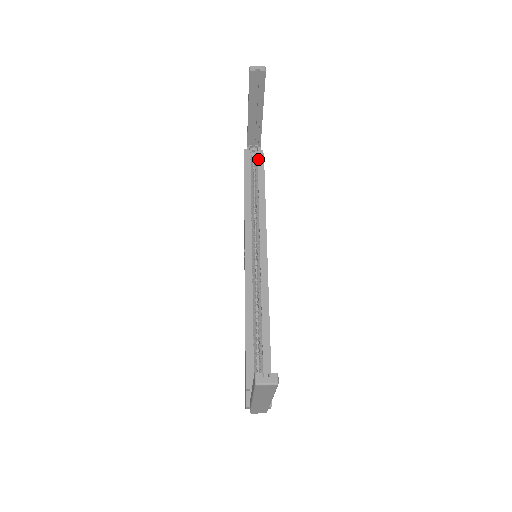
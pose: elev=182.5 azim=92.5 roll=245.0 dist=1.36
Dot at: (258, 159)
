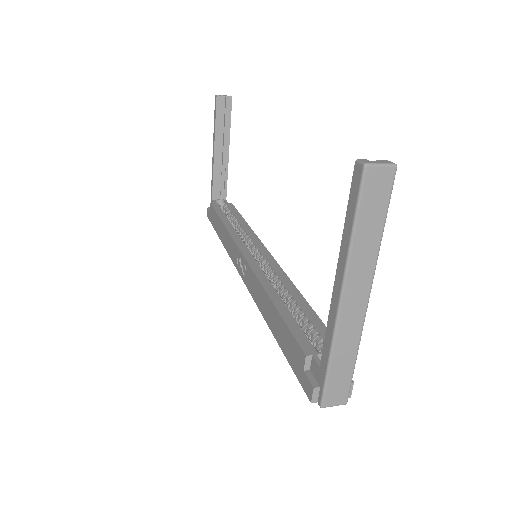
Dot at: (227, 205)
